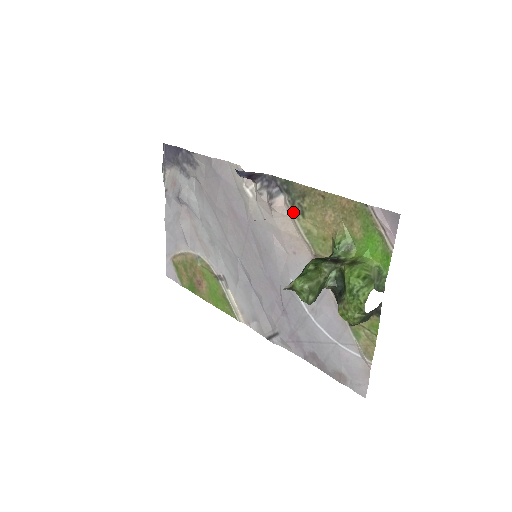
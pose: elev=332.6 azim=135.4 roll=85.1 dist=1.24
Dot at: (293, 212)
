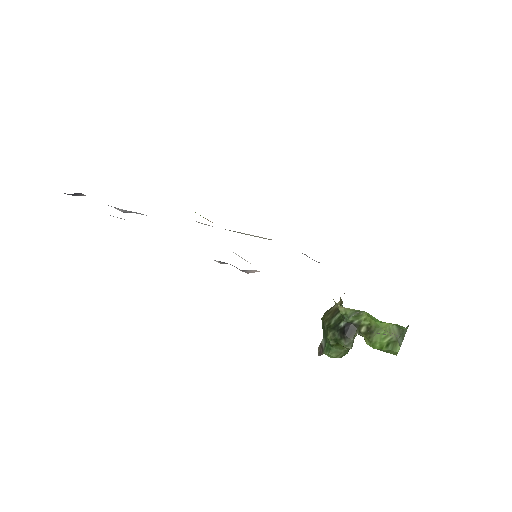
Dot at: occluded
